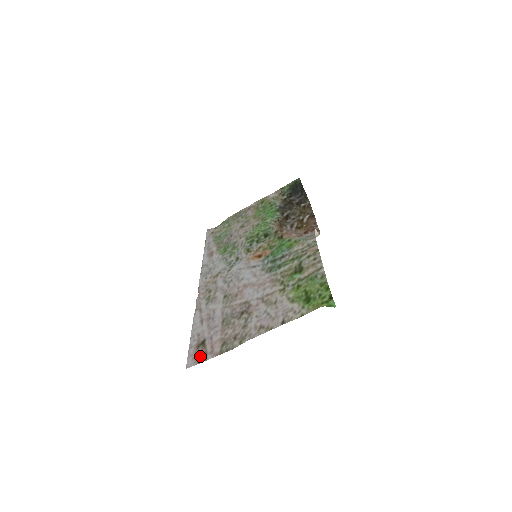
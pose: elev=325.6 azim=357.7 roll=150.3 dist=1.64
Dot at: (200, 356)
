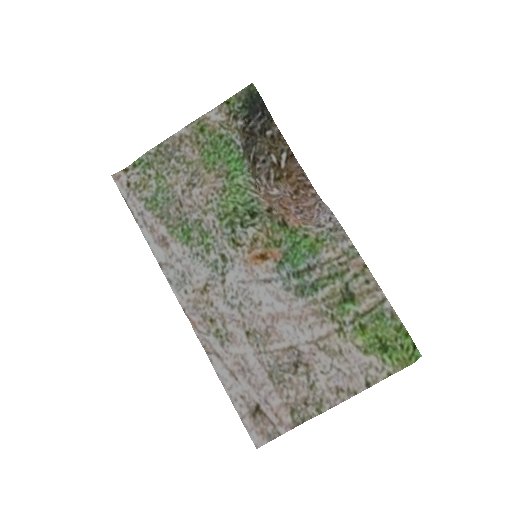
Dot at: (267, 430)
